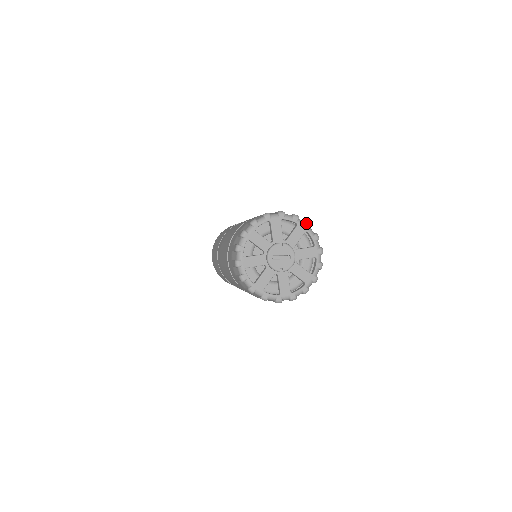
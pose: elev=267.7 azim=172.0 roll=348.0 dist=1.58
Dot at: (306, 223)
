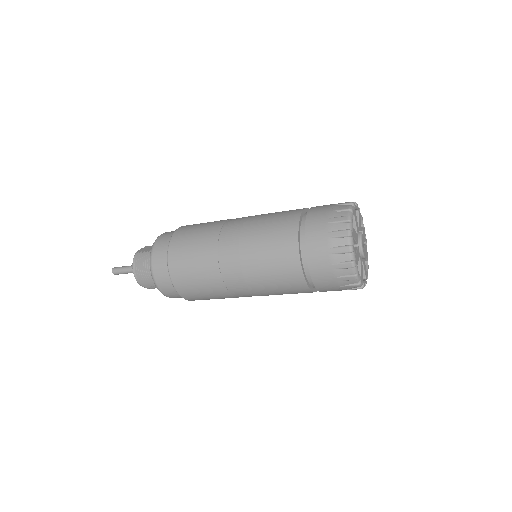
Dot at: occluded
